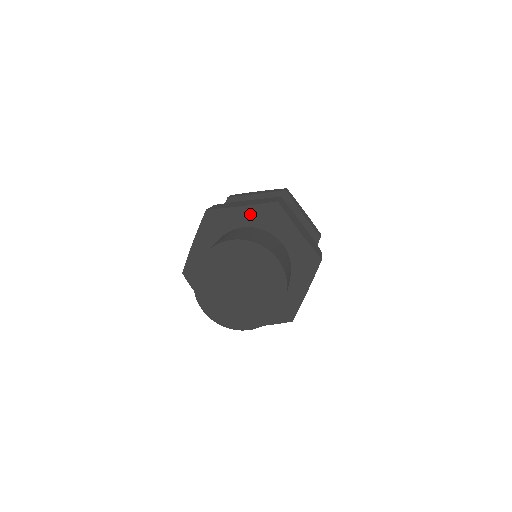
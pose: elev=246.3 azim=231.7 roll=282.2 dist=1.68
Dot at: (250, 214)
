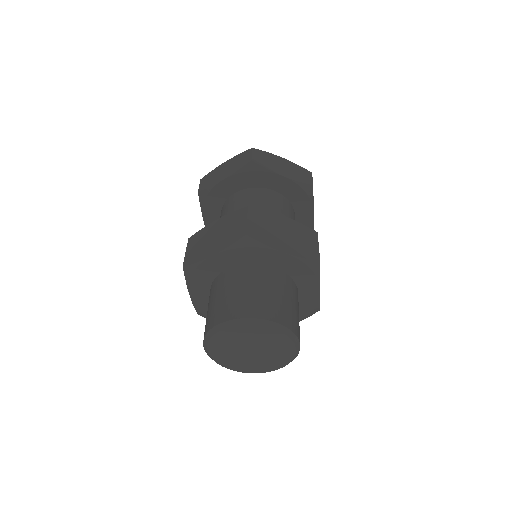
Dot at: (288, 262)
